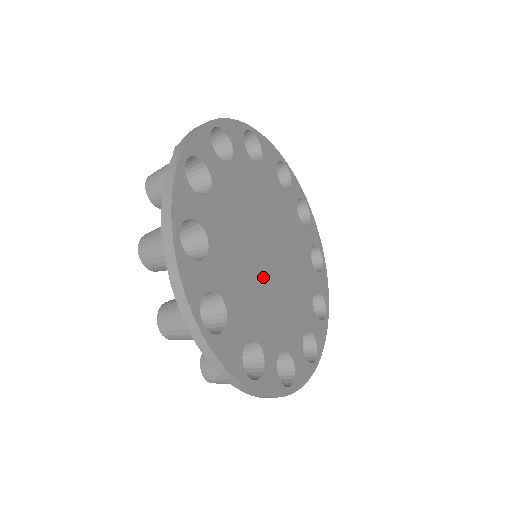
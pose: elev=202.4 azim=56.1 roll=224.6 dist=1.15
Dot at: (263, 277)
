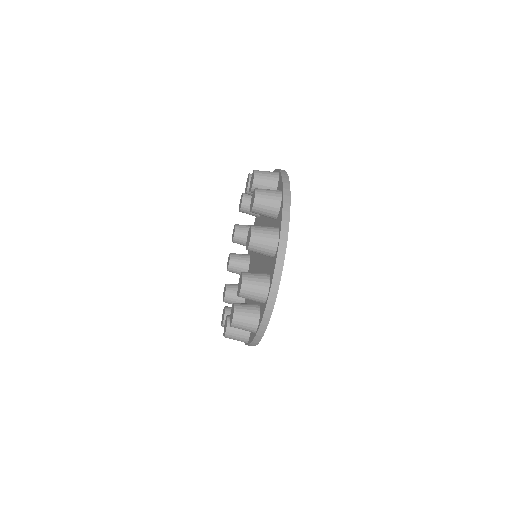
Dot at: occluded
